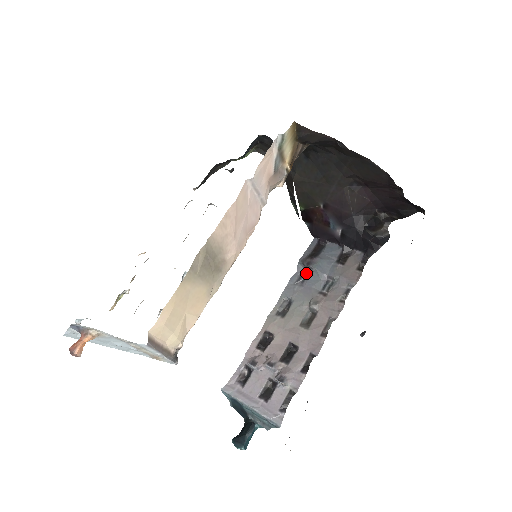
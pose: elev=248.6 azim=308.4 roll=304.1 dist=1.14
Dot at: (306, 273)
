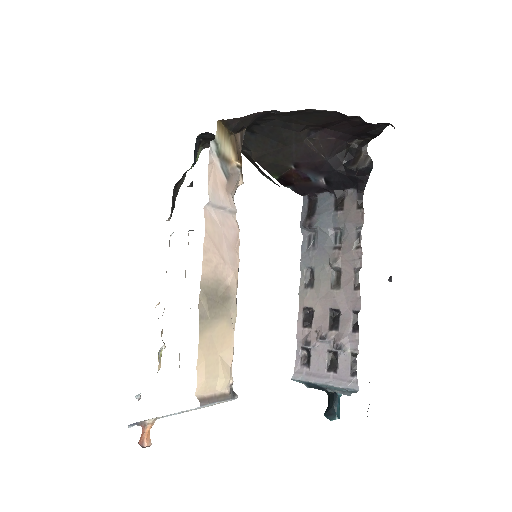
Dot at: (312, 235)
